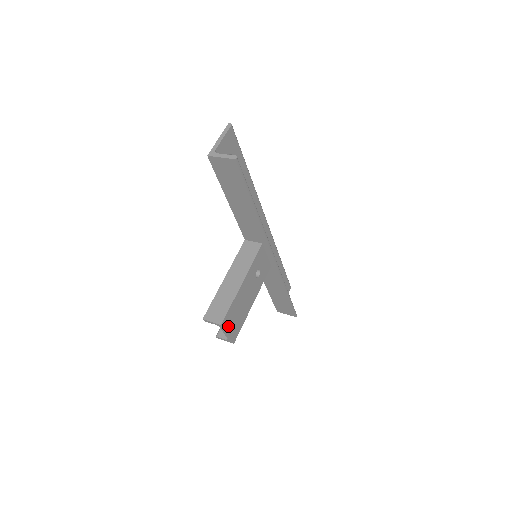
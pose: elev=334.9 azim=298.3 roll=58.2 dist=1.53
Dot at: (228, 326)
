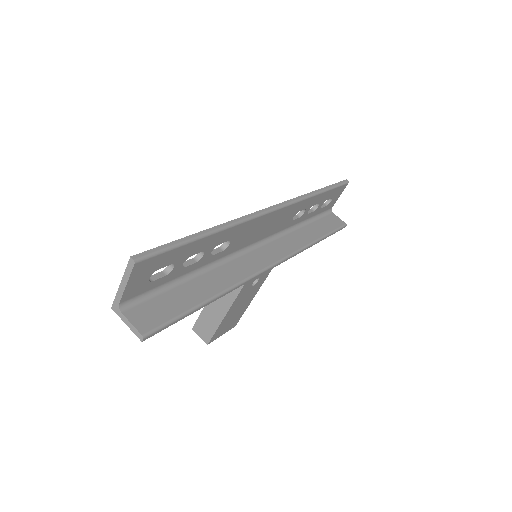
Dot at: (220, 334)
